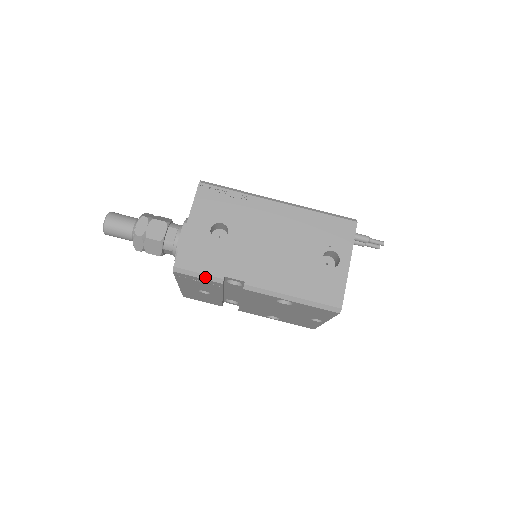
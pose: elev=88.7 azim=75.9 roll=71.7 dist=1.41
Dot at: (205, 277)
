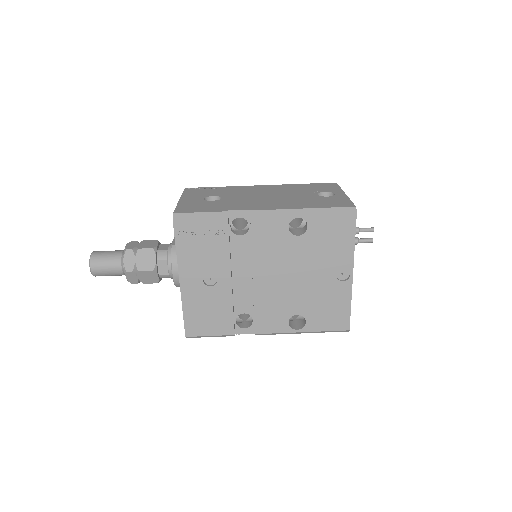
Dot at: (208, 215)
